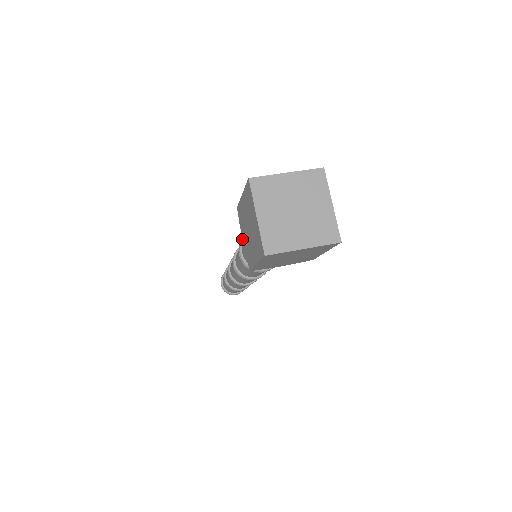
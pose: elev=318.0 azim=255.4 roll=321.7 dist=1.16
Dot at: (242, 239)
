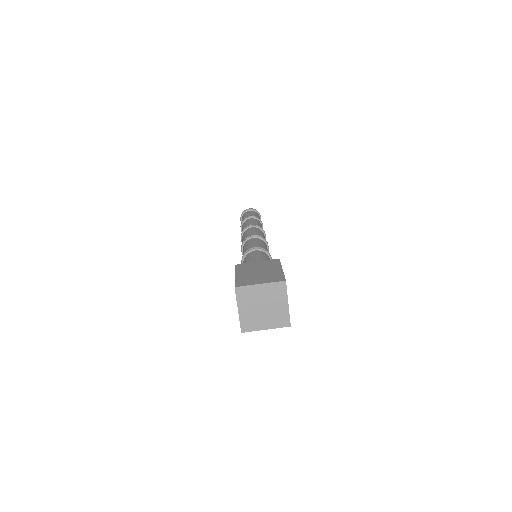
Dot at: occluded
